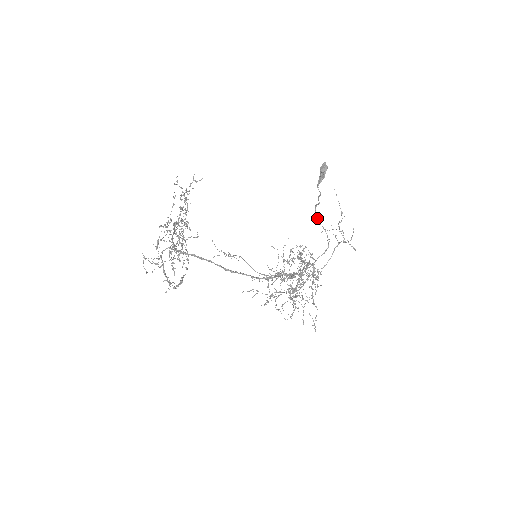
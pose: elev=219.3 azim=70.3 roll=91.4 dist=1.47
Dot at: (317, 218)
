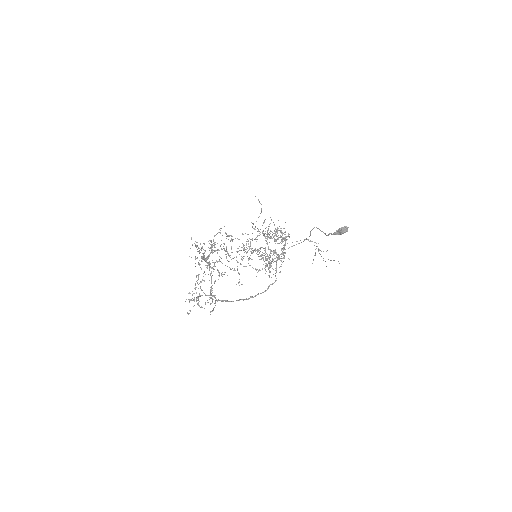
Dot at: occluded
